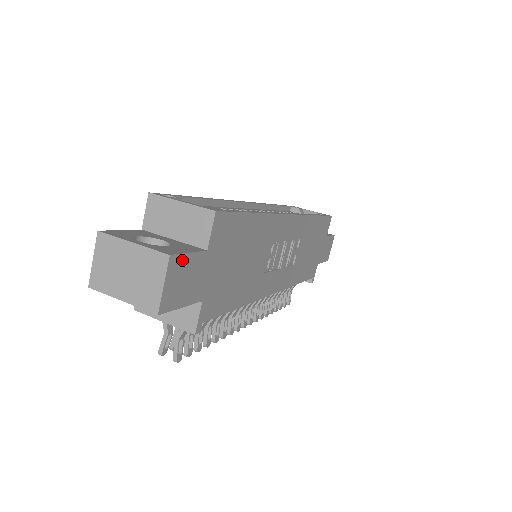
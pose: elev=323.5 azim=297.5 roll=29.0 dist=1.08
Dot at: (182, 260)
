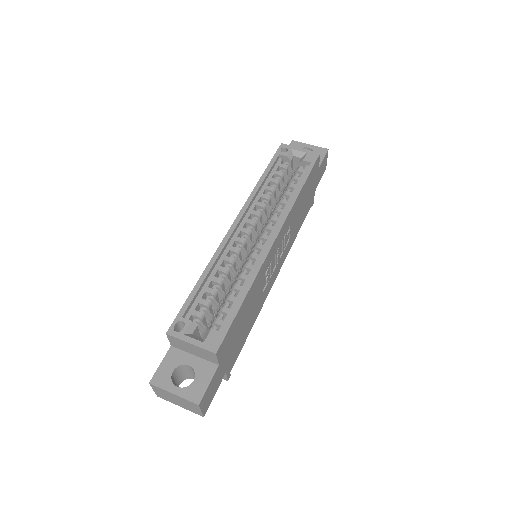
Dot at: (206, 393)
